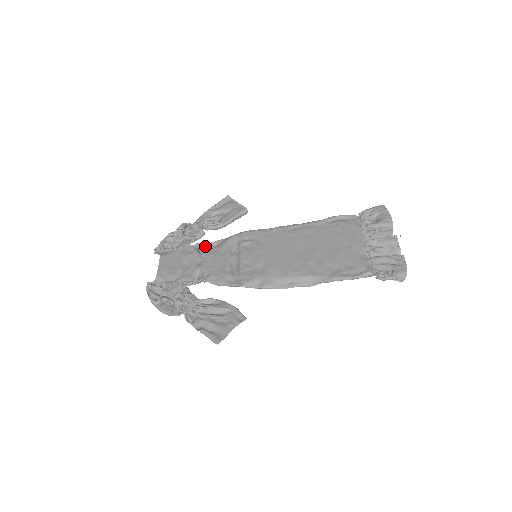
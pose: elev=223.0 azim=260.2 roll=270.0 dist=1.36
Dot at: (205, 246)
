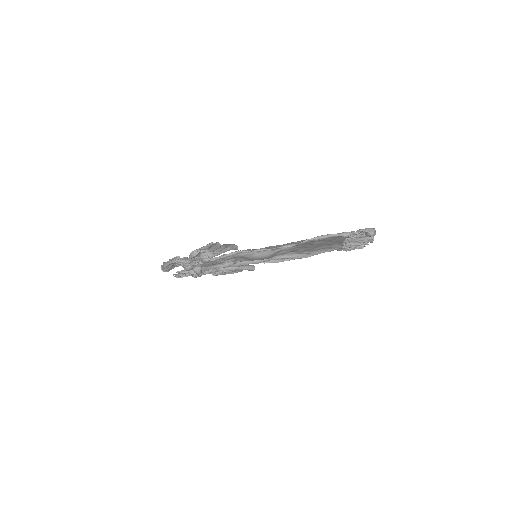
Dot at: (216, 265)
